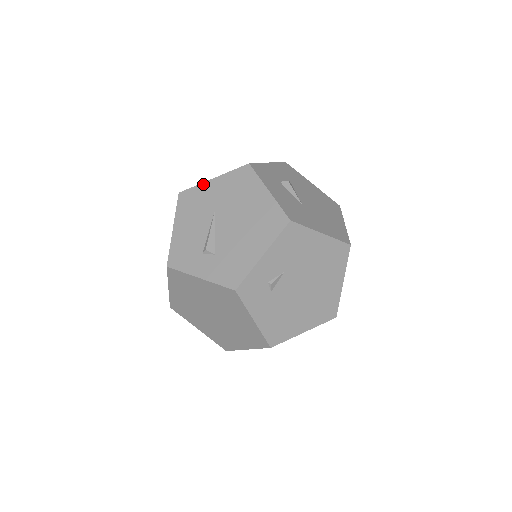
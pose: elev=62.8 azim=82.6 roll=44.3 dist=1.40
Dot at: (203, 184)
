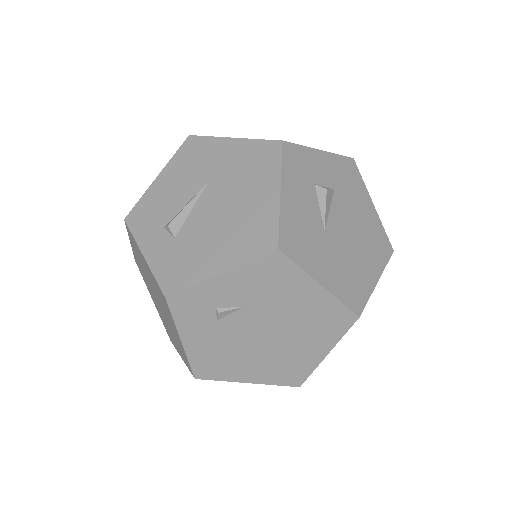
Dot at: (218, 139)
